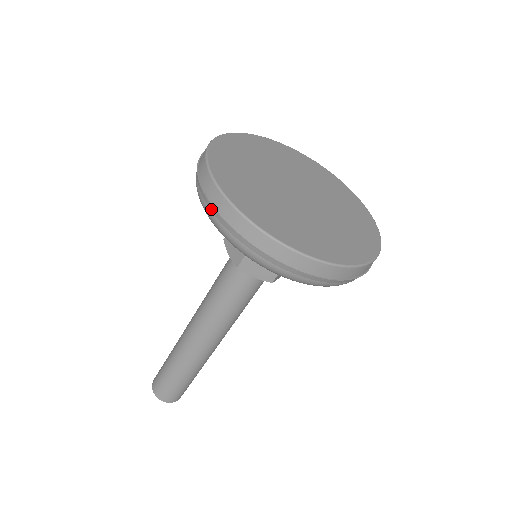
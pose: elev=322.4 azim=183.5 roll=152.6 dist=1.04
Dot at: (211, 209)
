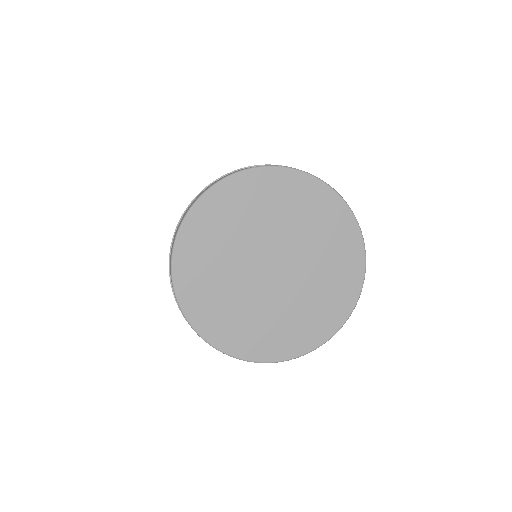
Dot at: occluded
